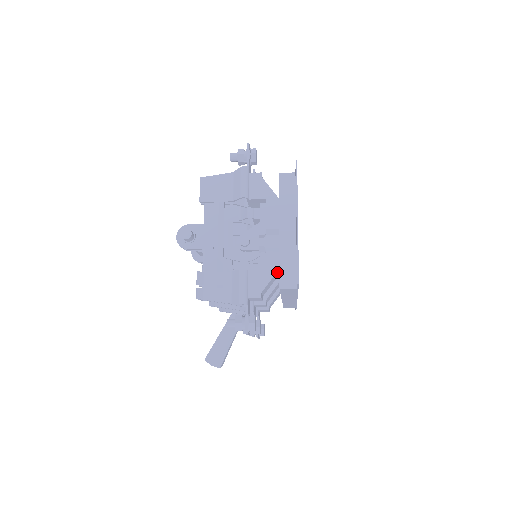
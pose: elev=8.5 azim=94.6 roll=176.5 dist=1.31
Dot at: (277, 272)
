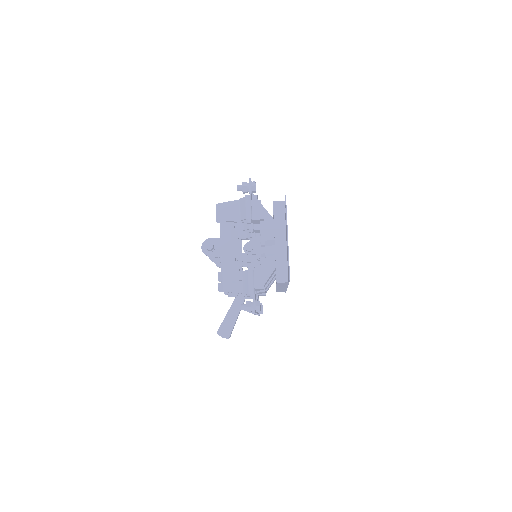
Dot at: (274, 270)
